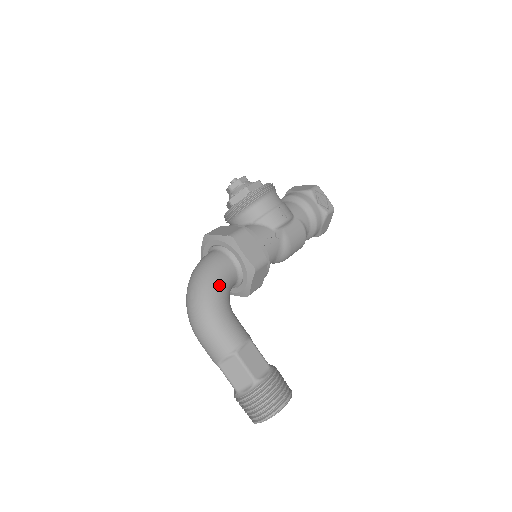
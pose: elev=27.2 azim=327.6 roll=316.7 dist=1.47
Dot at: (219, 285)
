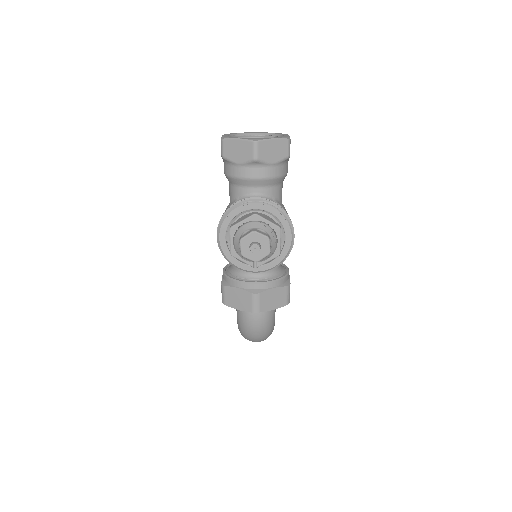
Dot at: occluded
